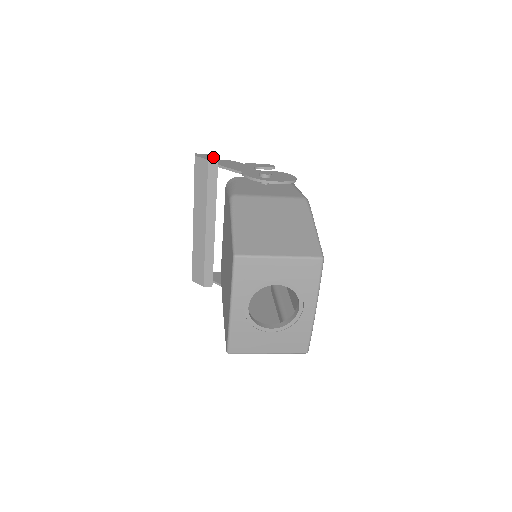
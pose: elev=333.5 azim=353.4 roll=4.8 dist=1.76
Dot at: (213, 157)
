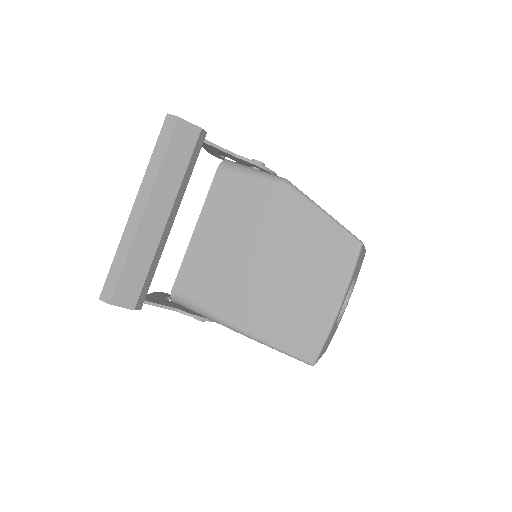
Dot at: occluded
